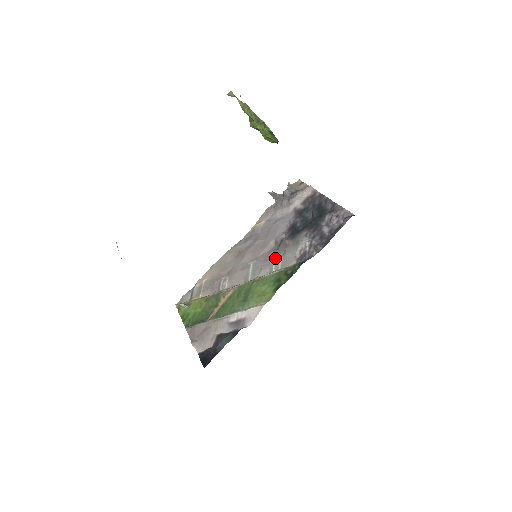
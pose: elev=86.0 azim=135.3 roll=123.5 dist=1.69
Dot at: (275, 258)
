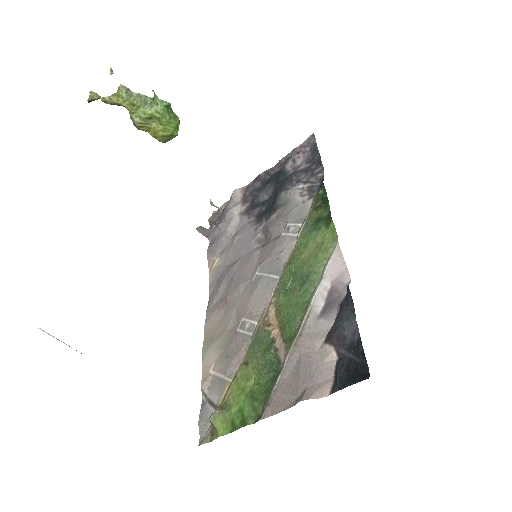
Dot at: (280, 235)
